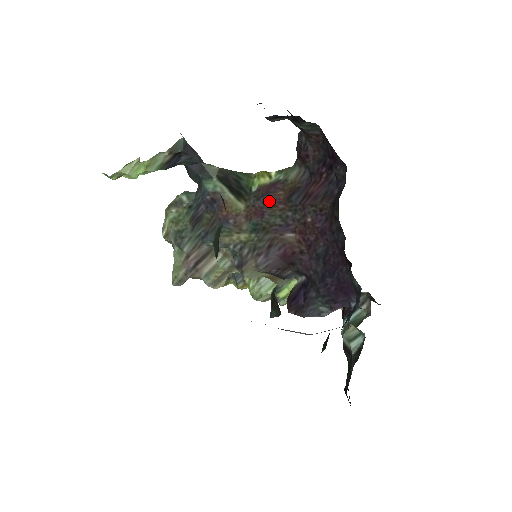
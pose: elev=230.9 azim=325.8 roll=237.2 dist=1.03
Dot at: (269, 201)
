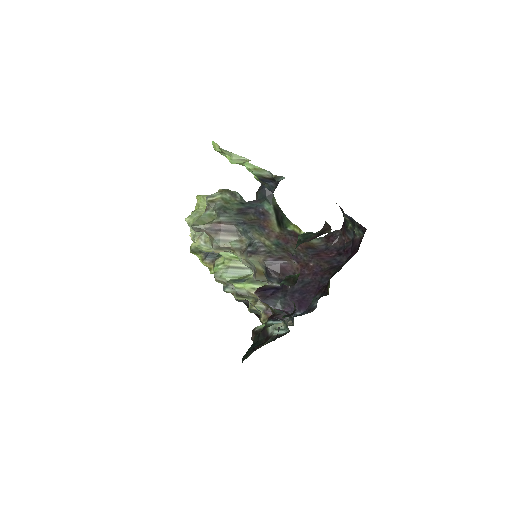
Dot at: (295, 241)
